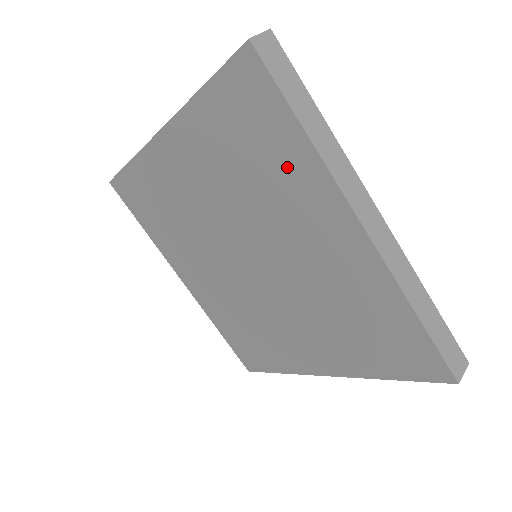
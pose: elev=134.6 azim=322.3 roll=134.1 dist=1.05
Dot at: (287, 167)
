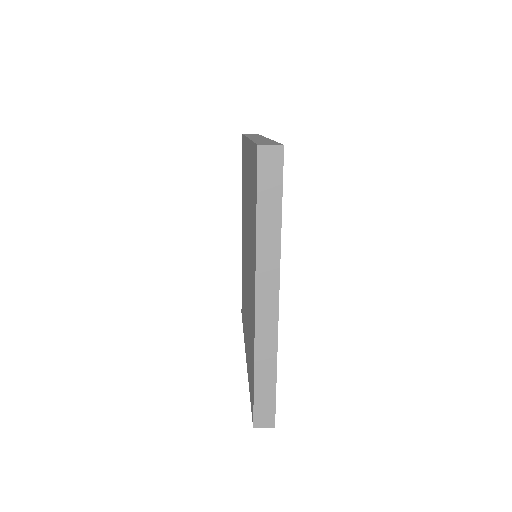
Dot at: occluded
